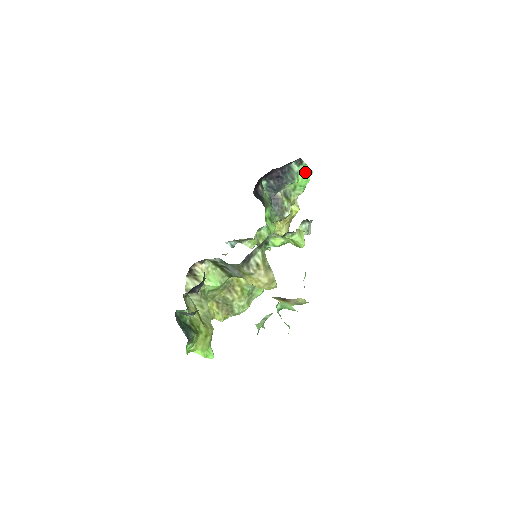
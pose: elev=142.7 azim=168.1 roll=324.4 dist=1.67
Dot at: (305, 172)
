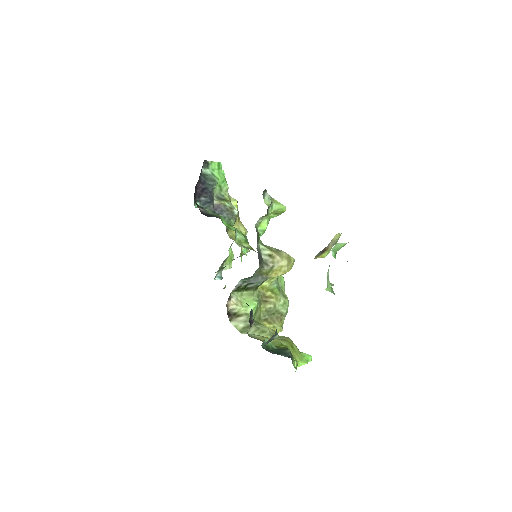
Dot at: (216, 169)
